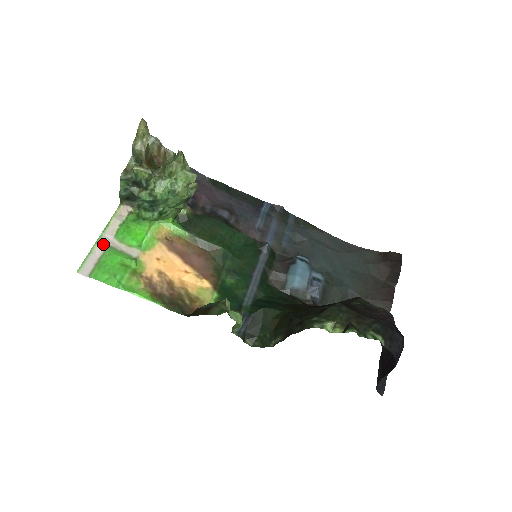
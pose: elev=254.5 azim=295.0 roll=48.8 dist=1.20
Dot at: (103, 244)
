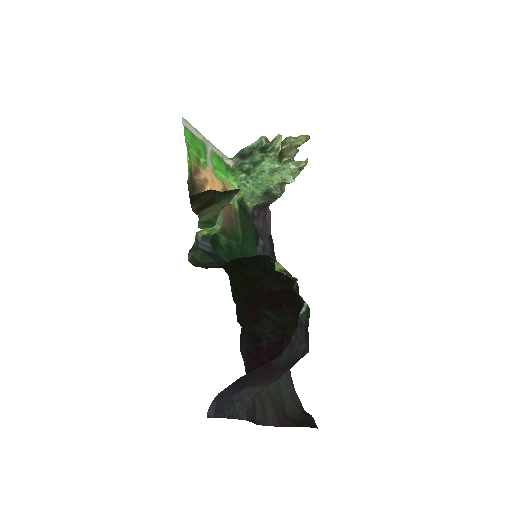
Dot at: (205, 141)
